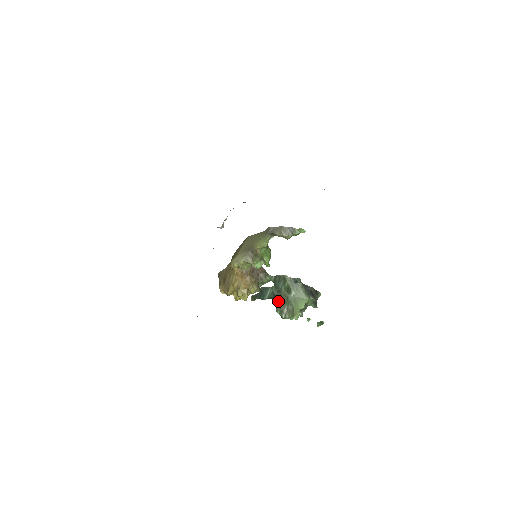
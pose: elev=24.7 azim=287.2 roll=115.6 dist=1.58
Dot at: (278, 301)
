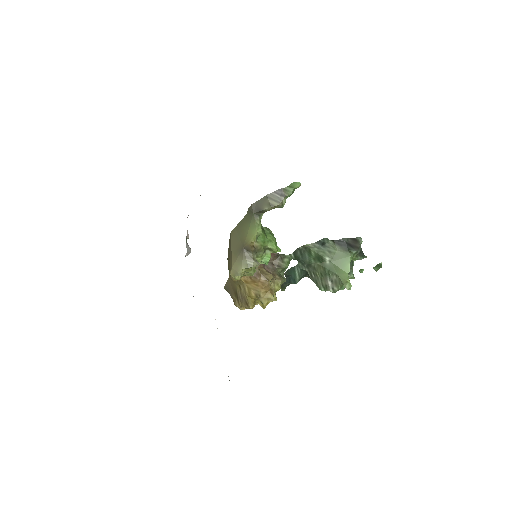
Dot at: (314, 277)
